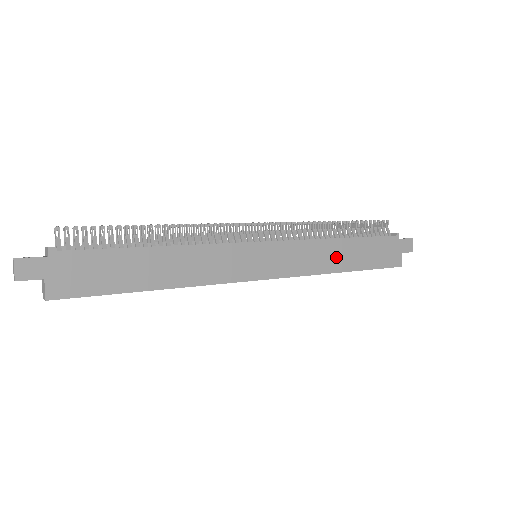
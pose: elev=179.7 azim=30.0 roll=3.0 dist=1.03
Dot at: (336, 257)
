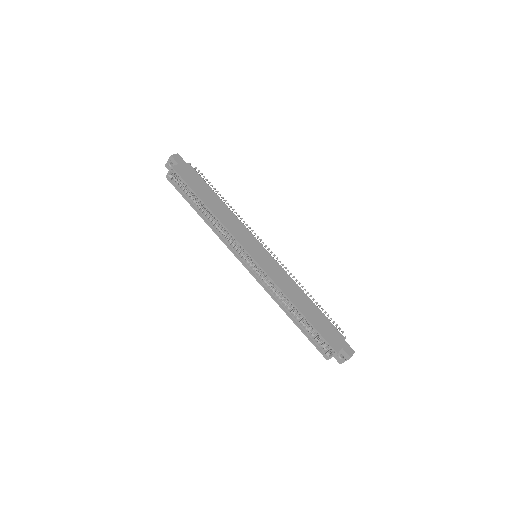
Dot at: (298, 298)
